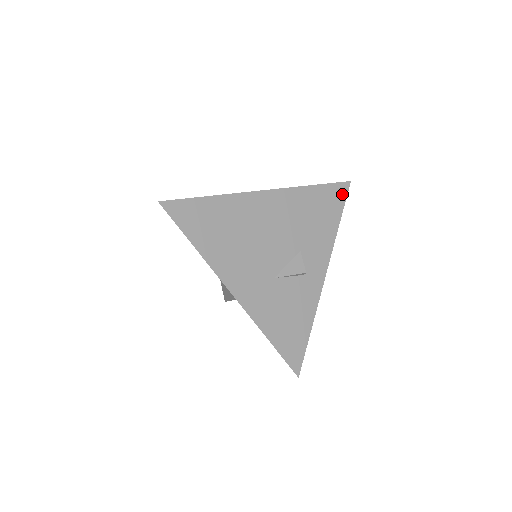
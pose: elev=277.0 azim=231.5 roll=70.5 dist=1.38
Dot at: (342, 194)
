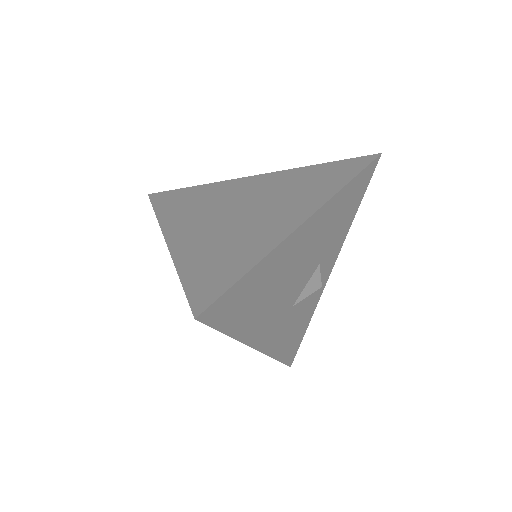
Dot at: (370, 174)
